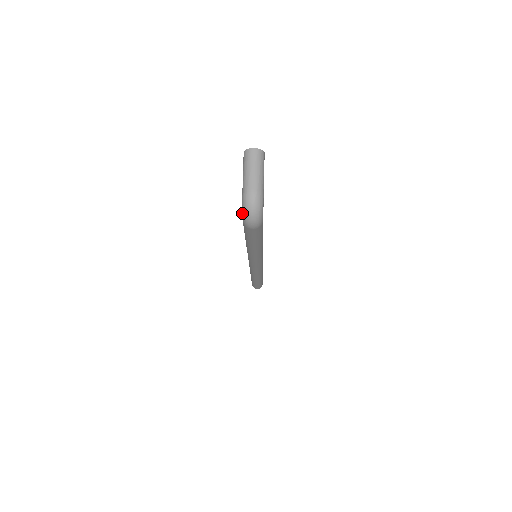
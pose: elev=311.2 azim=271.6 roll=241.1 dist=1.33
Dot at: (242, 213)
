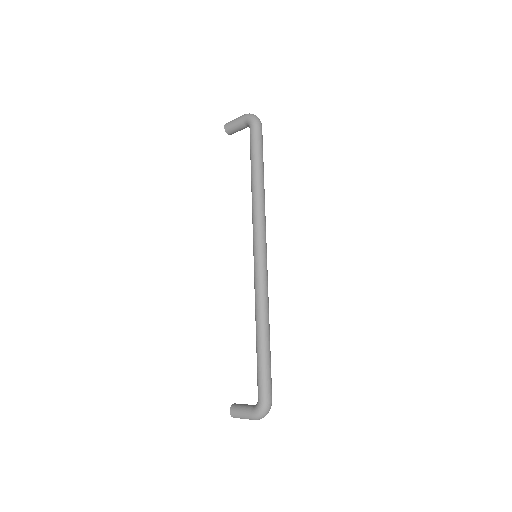
Dot at: (250, 118)
